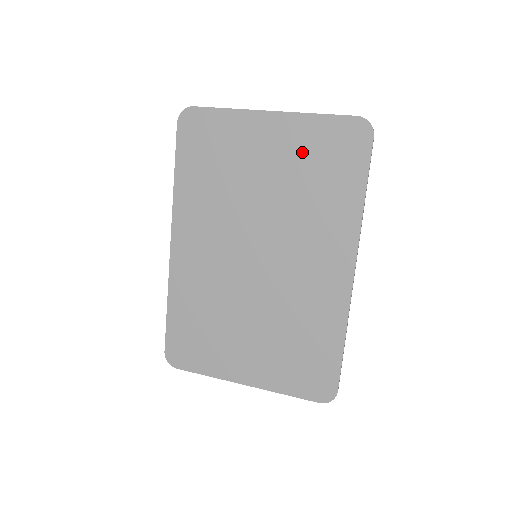
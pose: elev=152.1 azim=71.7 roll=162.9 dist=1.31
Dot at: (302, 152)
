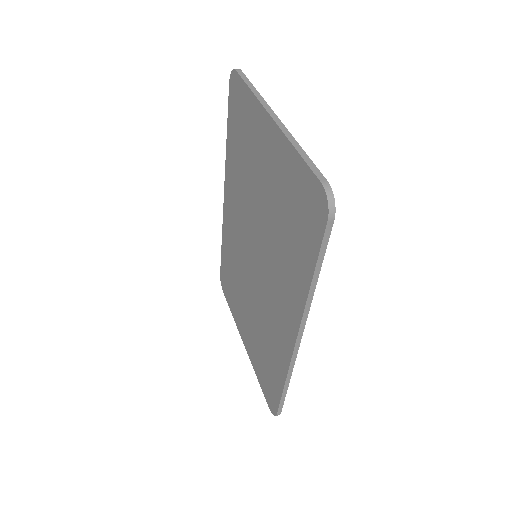
Dot at: (283, 186)
